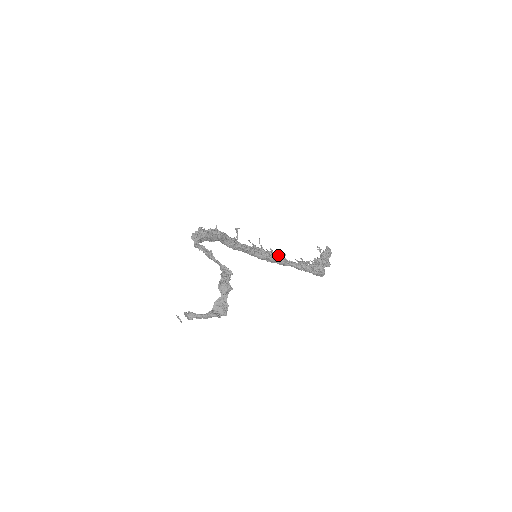
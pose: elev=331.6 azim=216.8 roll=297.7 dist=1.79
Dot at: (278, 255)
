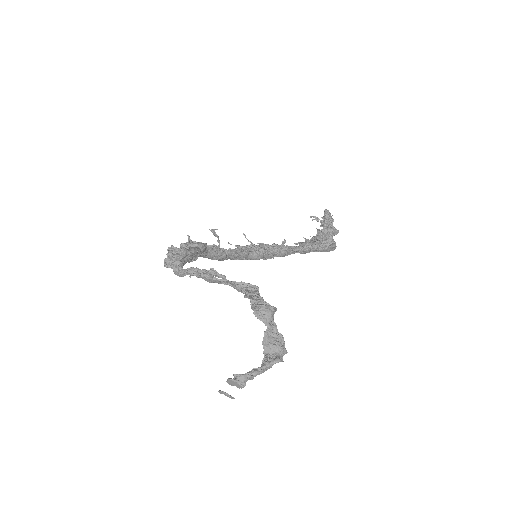
Dot at: (276, 245)
